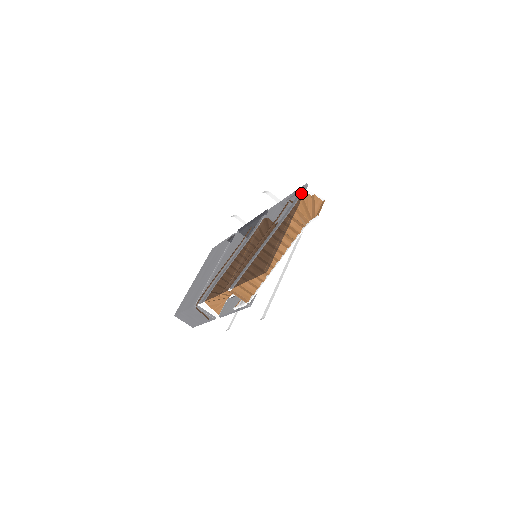
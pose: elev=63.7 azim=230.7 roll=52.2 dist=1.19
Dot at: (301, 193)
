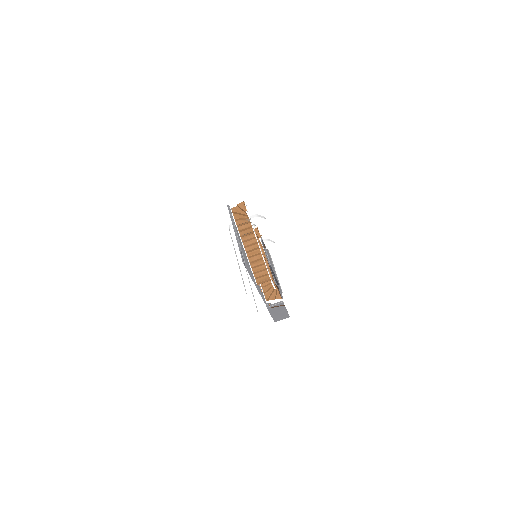
Dot at: (229, 212)
